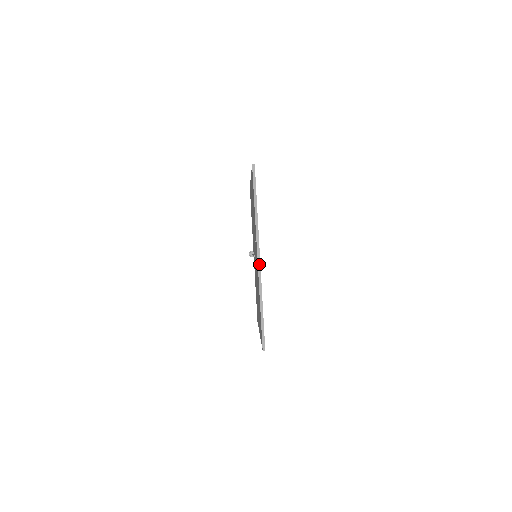
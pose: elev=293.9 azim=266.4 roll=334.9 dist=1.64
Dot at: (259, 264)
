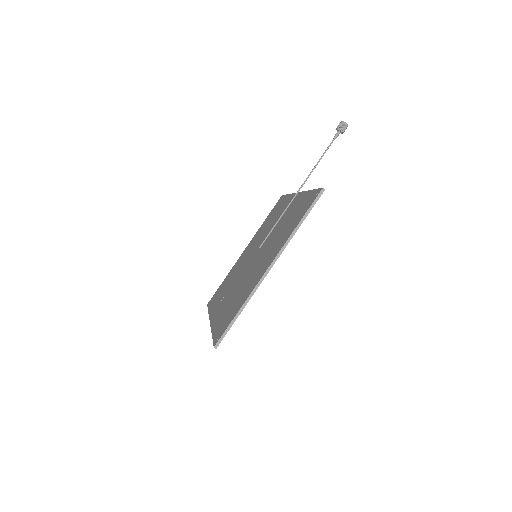
Dot at: occluded
